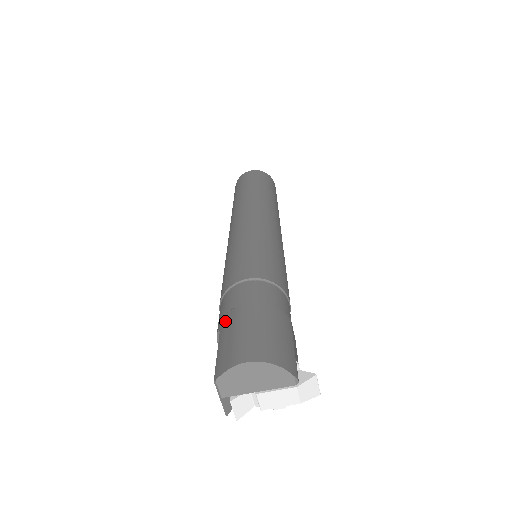
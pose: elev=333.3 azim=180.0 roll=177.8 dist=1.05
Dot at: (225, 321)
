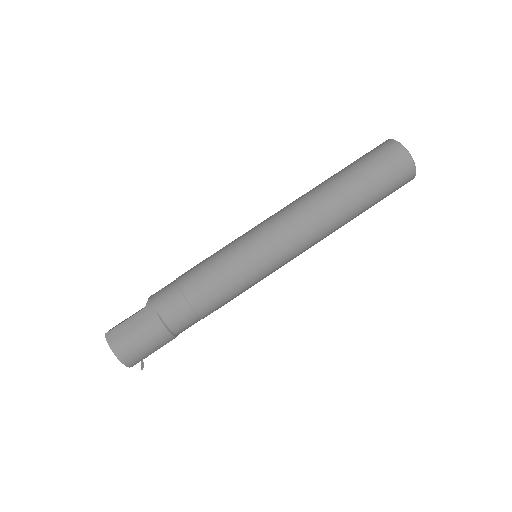
Dot at: (148, 311)
